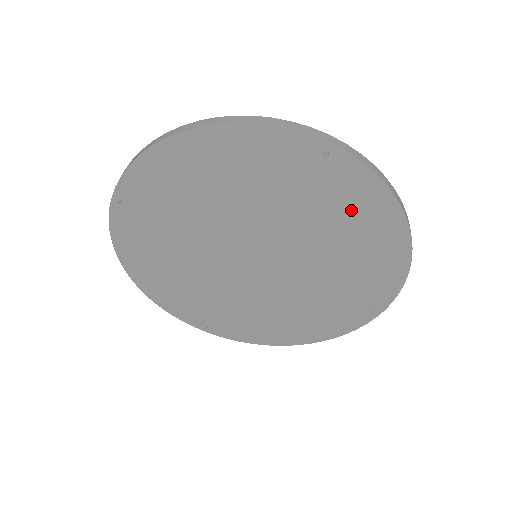
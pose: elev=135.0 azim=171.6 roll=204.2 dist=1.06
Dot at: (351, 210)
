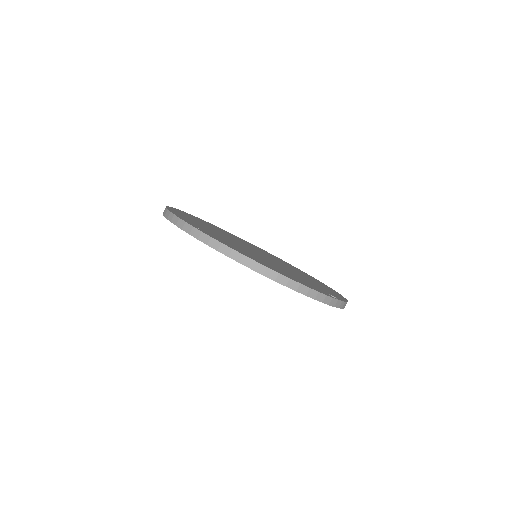
Dot at: occluded
